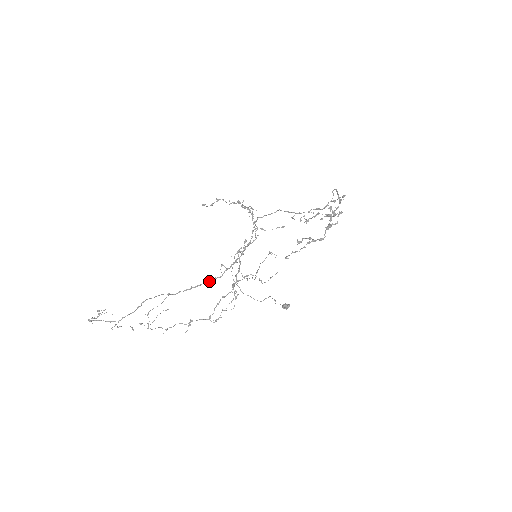
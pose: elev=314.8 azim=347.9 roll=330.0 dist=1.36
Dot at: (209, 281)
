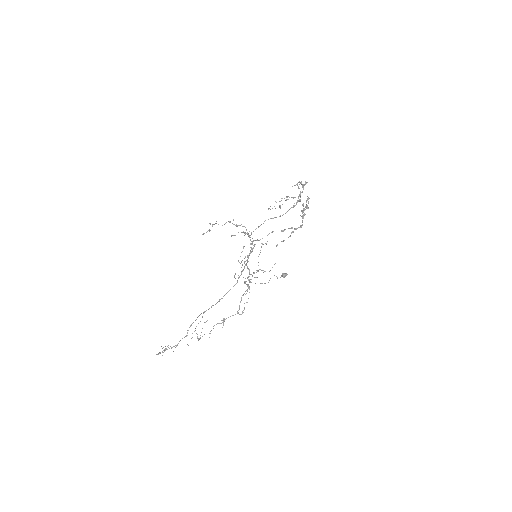
Dot at: occluded
